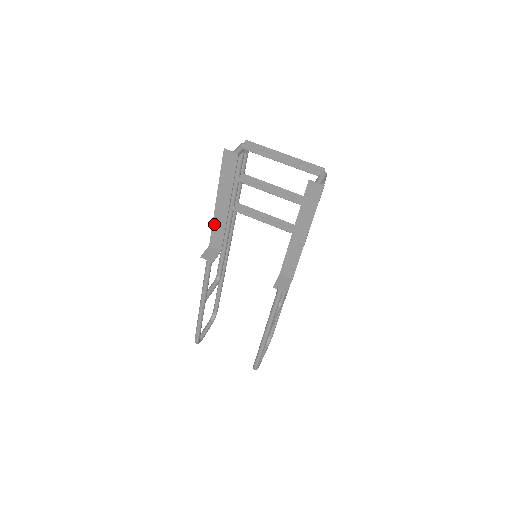
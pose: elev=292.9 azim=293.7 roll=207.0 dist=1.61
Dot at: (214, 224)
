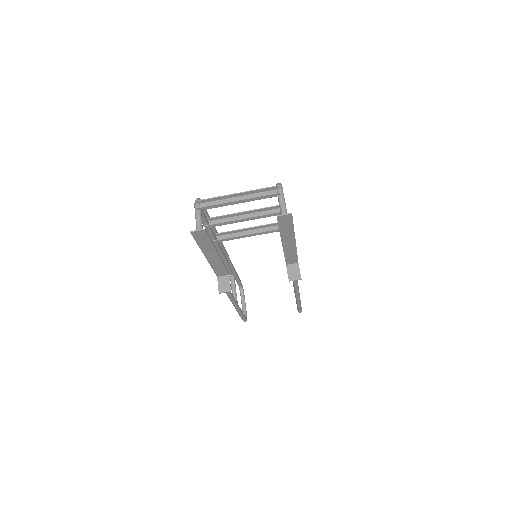
Dot at: (213, 267)
